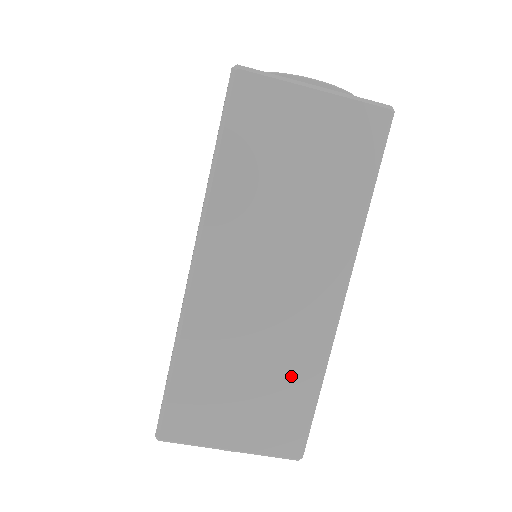
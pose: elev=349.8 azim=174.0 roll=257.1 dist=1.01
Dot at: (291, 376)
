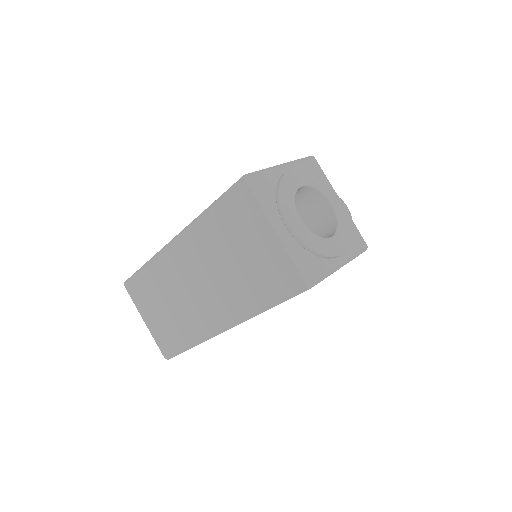
Dot at: (181, 329)
